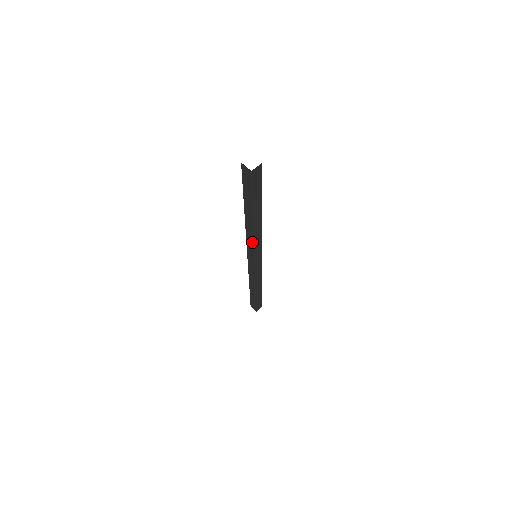
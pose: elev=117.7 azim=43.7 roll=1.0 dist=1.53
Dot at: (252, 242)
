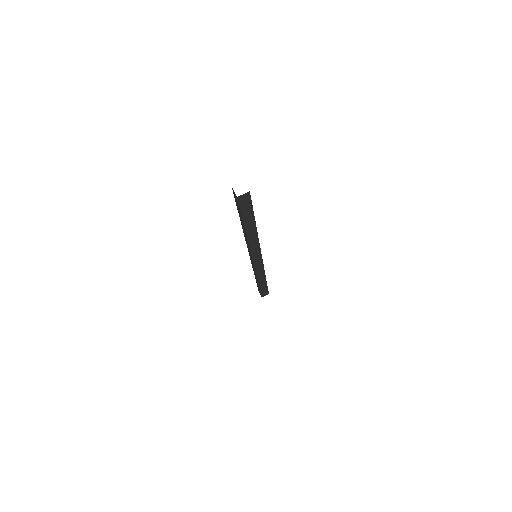
Dot at: (248, 246)
